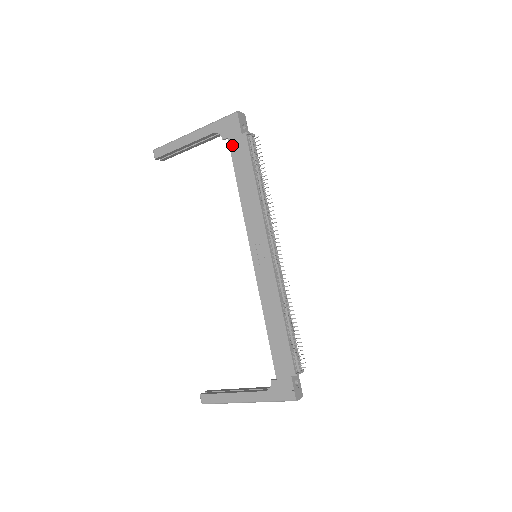
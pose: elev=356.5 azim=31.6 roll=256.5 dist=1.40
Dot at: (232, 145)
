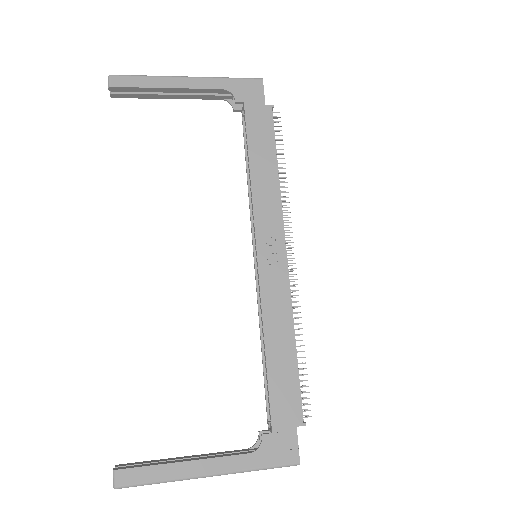
Dot at: (249, 112)
